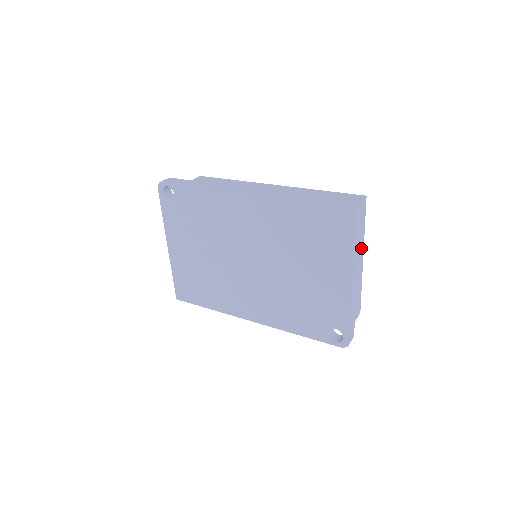
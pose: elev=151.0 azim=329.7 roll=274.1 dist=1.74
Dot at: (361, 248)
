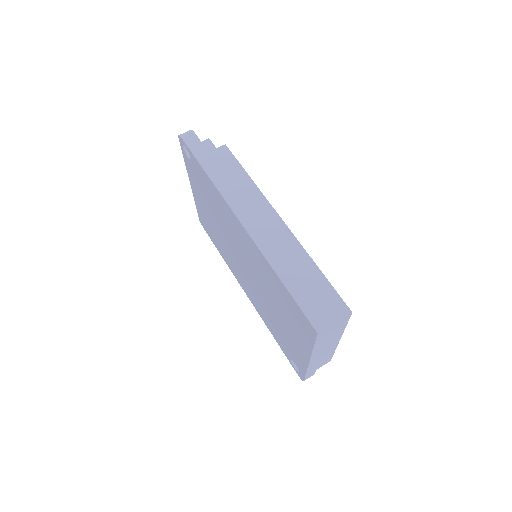
Dot at: (335, 339)
